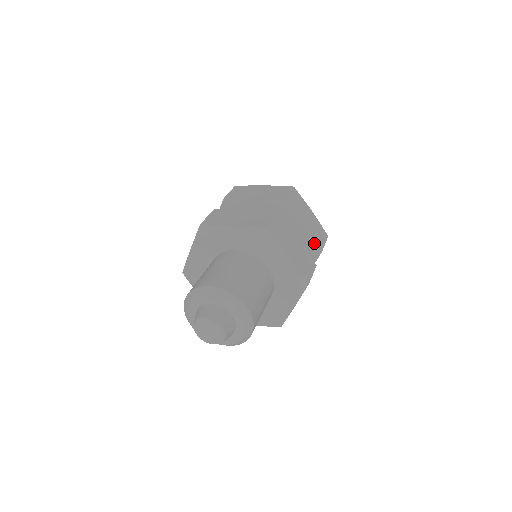
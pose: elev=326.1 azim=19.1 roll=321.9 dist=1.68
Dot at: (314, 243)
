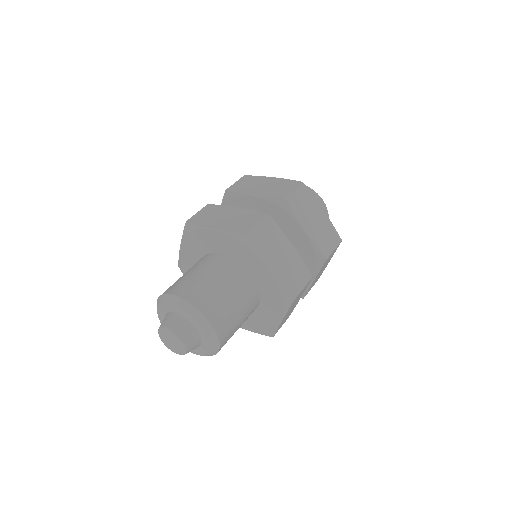
Dot at: (306, 292)
